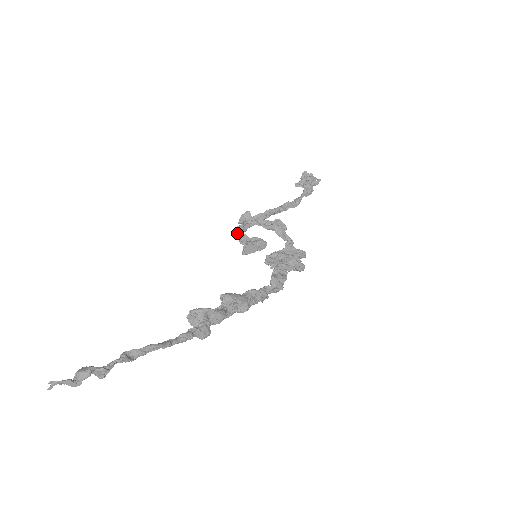
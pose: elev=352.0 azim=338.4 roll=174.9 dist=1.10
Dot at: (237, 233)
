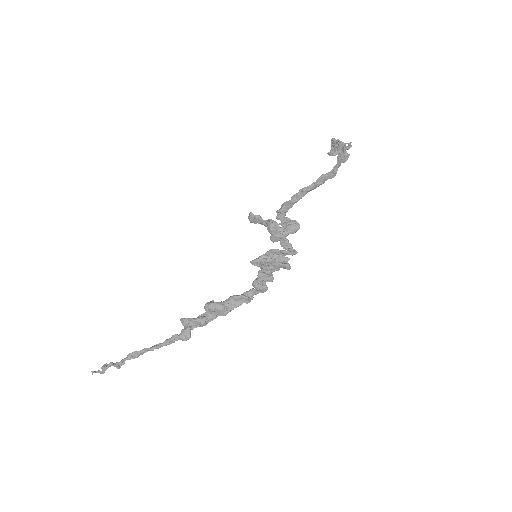
Dot at: (277, 217)
